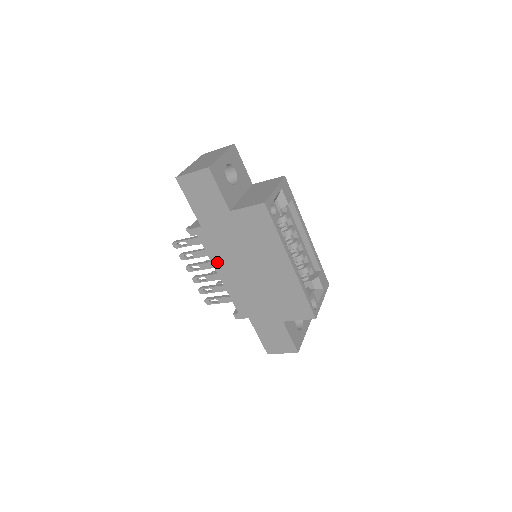
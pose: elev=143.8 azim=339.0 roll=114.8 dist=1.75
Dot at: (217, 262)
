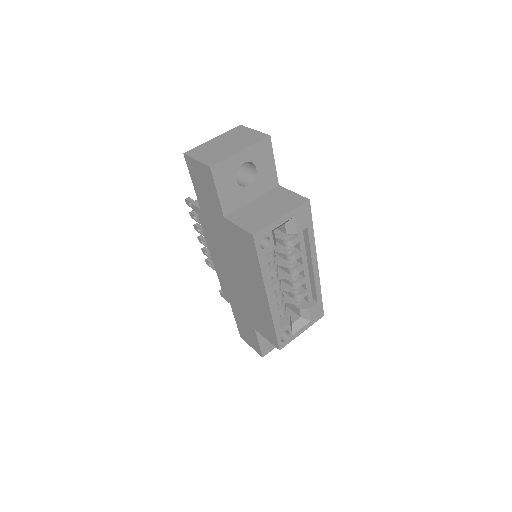
Dot at: (211, 246)
